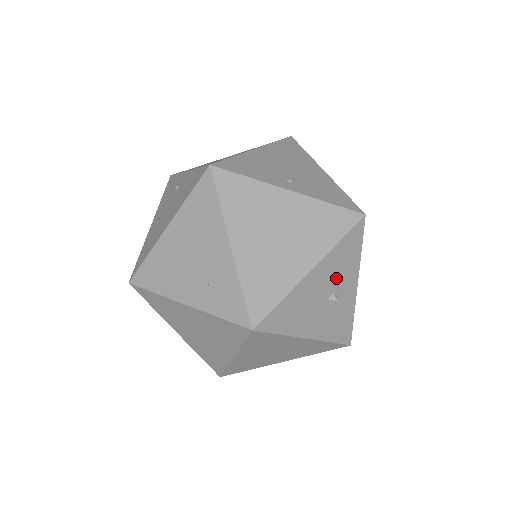
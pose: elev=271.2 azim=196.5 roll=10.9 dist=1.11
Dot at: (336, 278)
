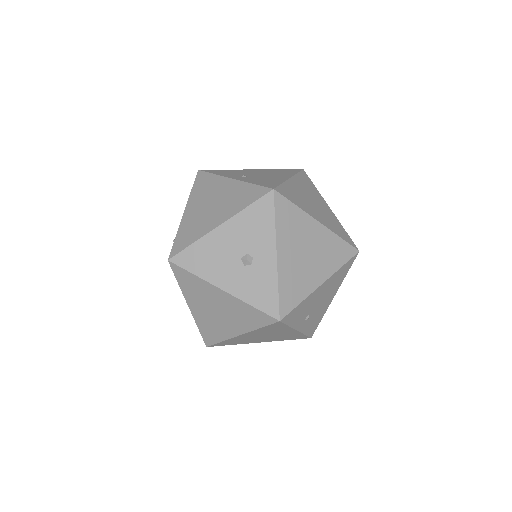
Dot at: (248, 240)
